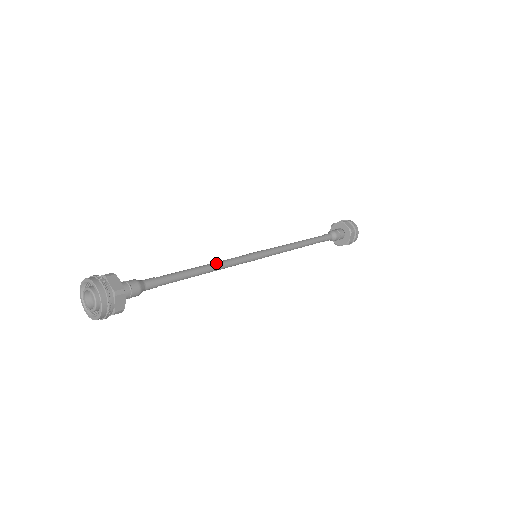
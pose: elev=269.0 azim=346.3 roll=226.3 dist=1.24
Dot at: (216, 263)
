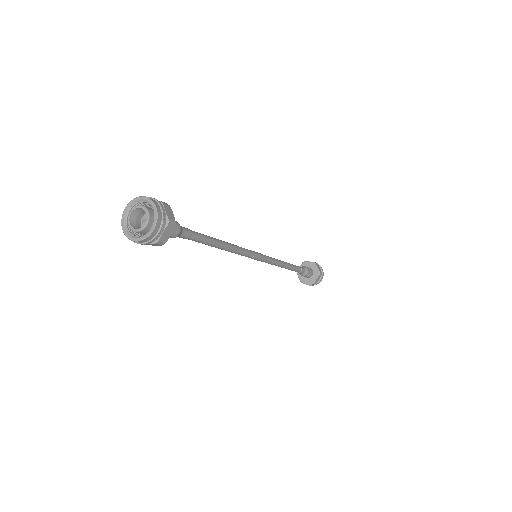
Dot at: (232, 244)
